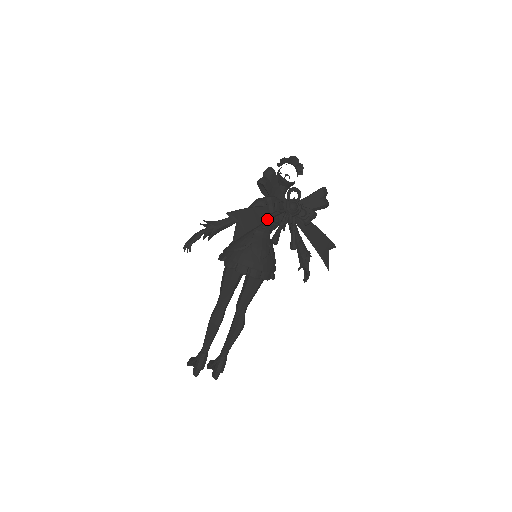
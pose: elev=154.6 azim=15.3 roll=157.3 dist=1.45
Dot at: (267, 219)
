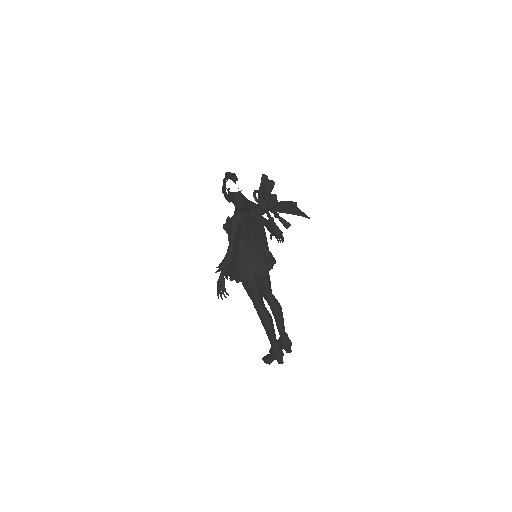
Dot at: (263, 225)
